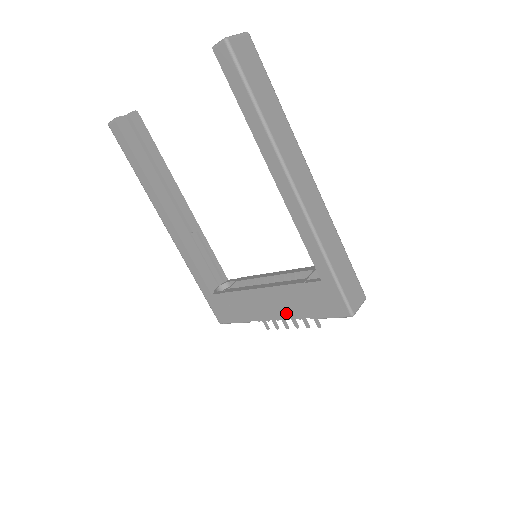
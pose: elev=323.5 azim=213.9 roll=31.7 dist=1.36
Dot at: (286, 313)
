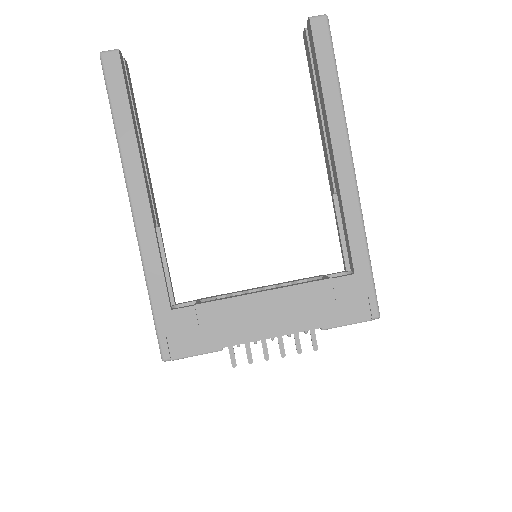
Dot at: (292, 324)
